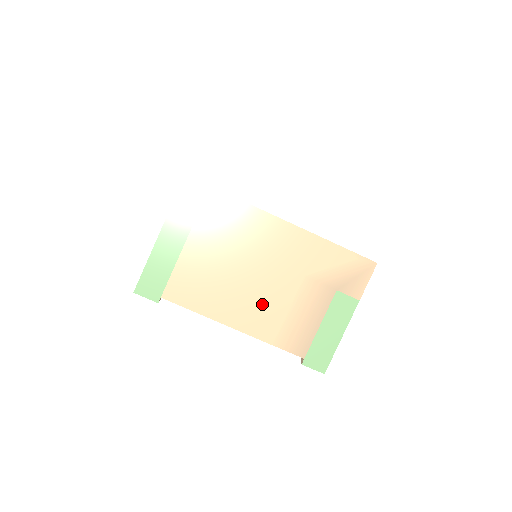
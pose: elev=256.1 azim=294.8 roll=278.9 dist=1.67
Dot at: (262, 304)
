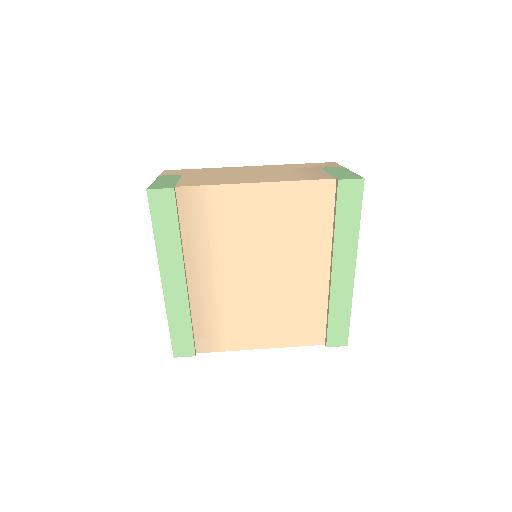
Dot at: (269, 176)
